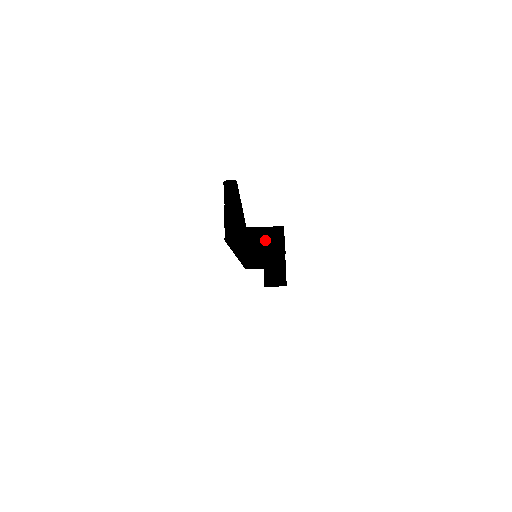
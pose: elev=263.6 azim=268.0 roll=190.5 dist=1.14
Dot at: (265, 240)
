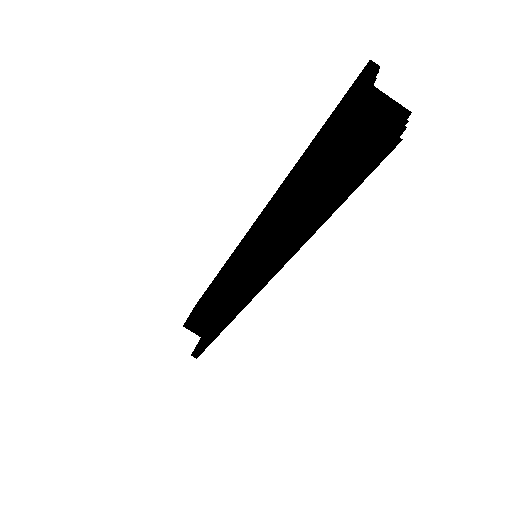
Dot at: (392, 106)
